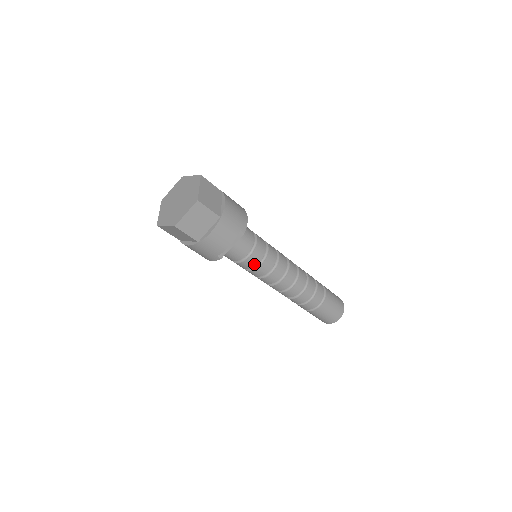
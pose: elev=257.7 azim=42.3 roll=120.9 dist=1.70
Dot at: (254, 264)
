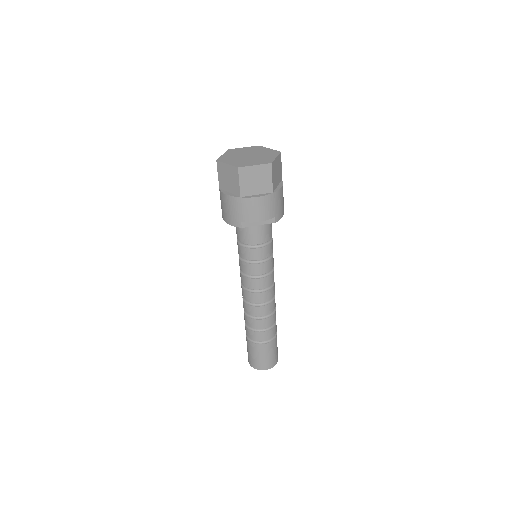
Dot at: (255, 258)
